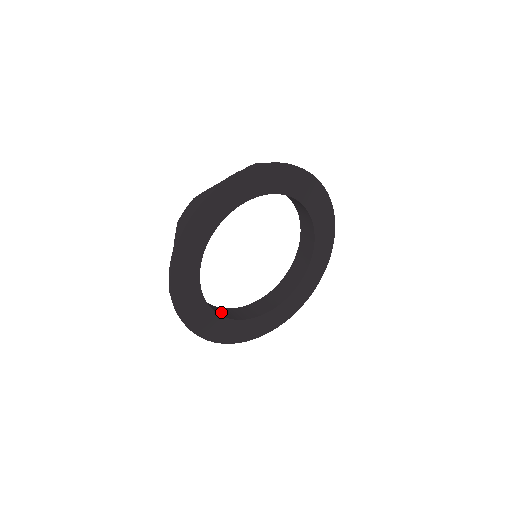
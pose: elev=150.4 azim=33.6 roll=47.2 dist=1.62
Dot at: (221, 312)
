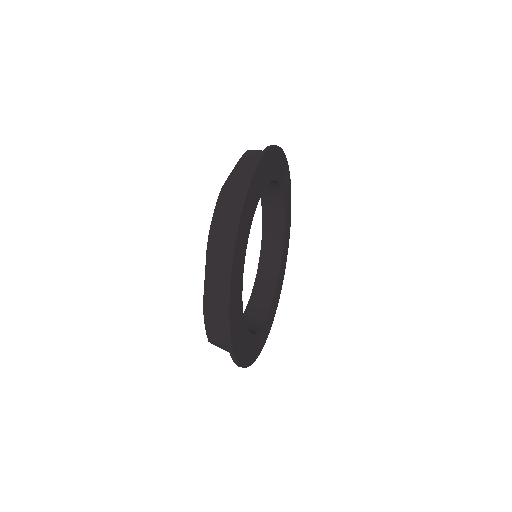
Dot at: (260, 303)
